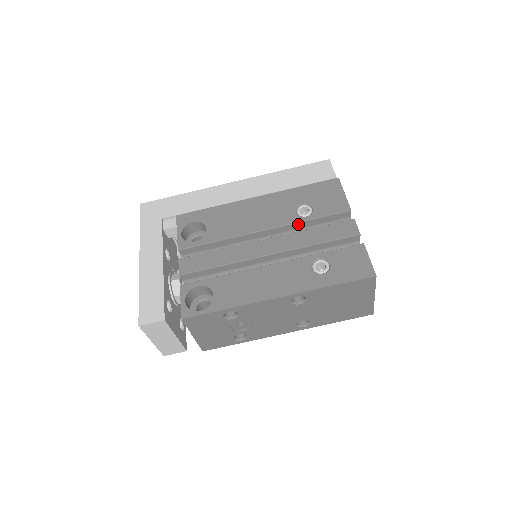
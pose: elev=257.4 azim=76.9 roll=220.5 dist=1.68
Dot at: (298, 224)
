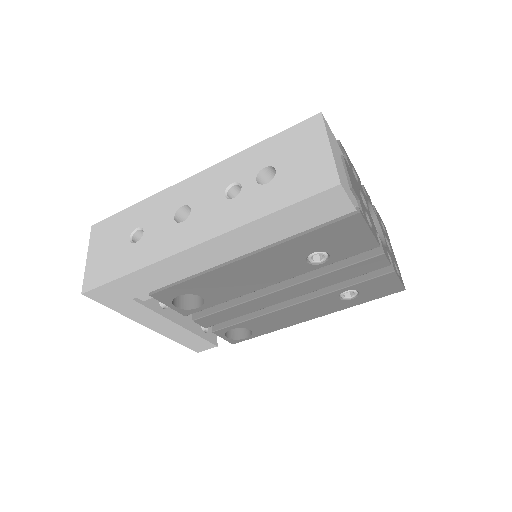
Dot at: (313, 268)
